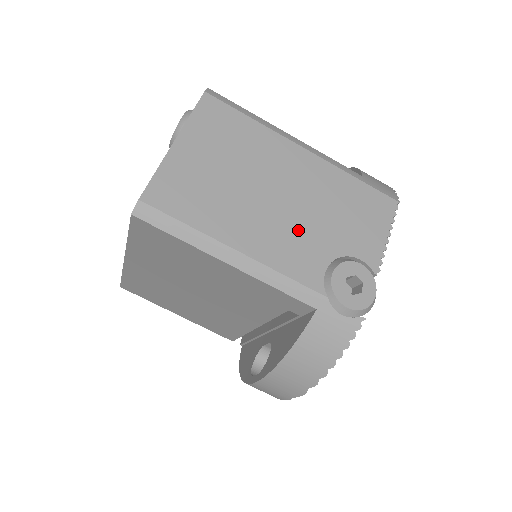
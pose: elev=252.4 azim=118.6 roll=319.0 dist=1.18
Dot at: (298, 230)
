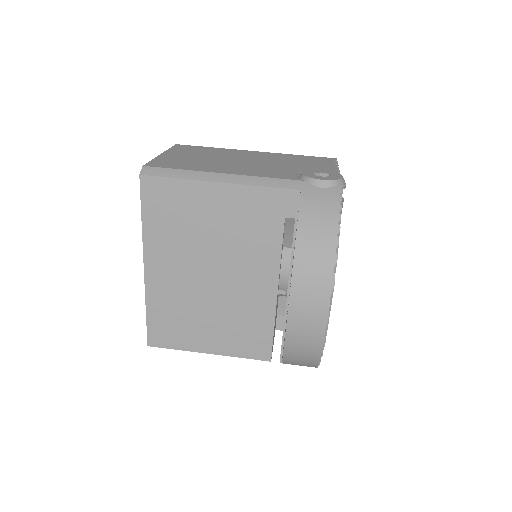
Dot at: (266, 167)
